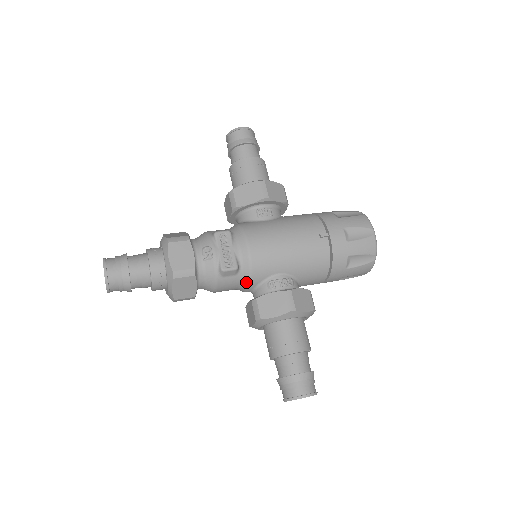
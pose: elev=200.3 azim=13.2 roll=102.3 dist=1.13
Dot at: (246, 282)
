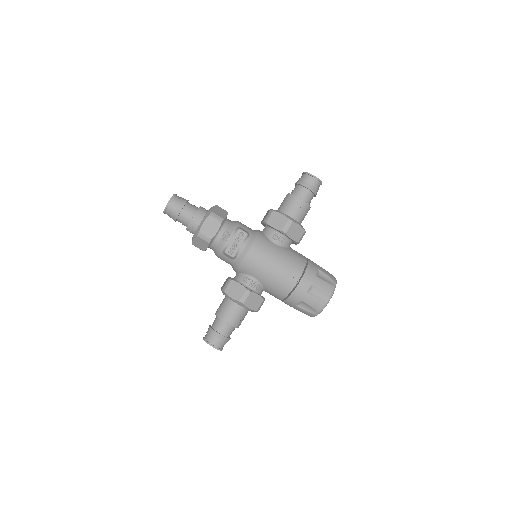
Dot at: (235, 267)
